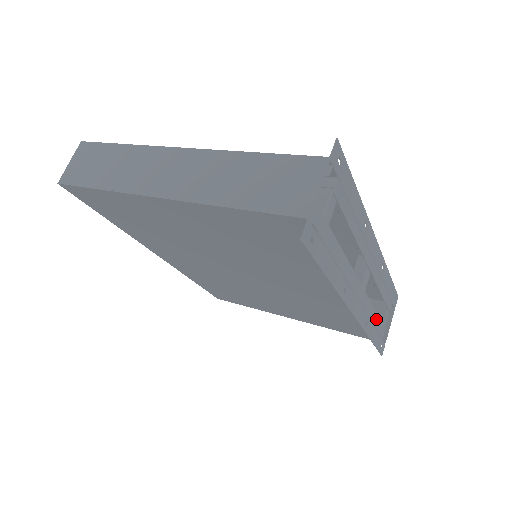
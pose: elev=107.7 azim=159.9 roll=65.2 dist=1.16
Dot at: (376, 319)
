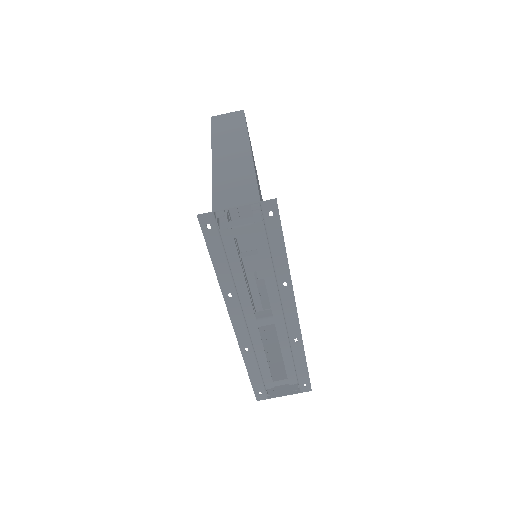
Dot at: (264, 364)
